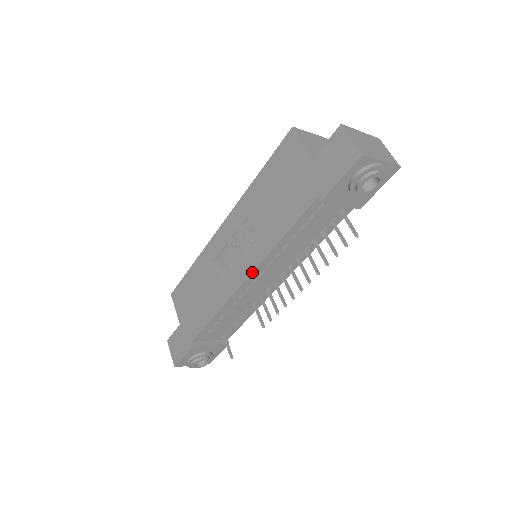
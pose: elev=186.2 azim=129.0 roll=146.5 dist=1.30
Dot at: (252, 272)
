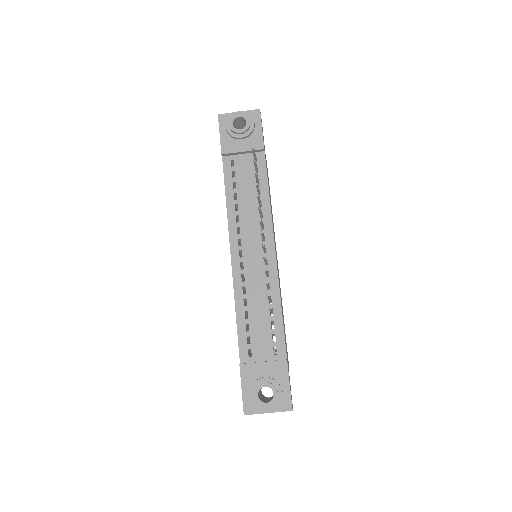
Dot at: occluded
